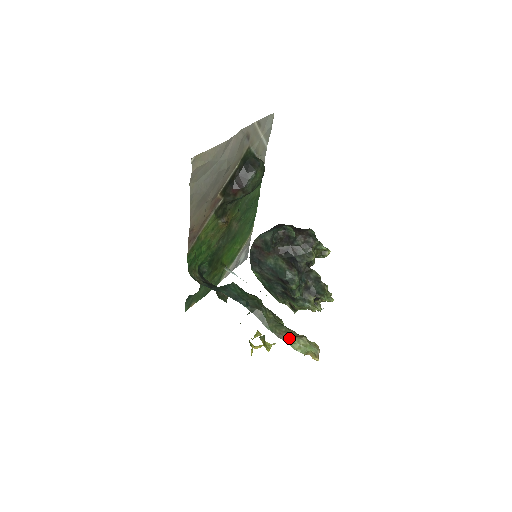
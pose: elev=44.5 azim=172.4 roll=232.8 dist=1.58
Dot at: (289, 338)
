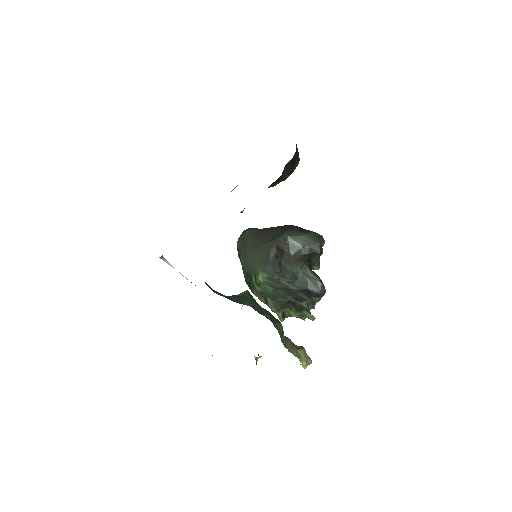
Dot at: (297, 351)
